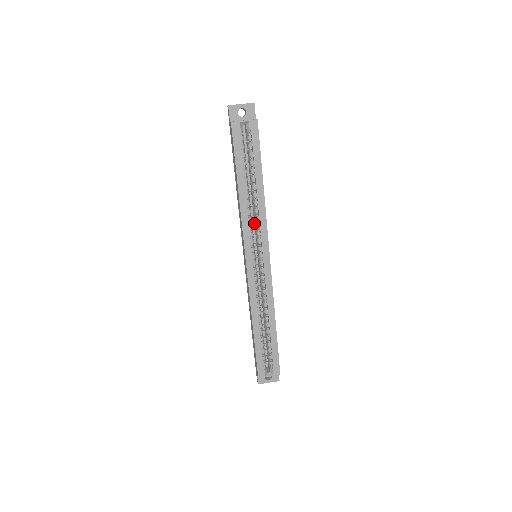
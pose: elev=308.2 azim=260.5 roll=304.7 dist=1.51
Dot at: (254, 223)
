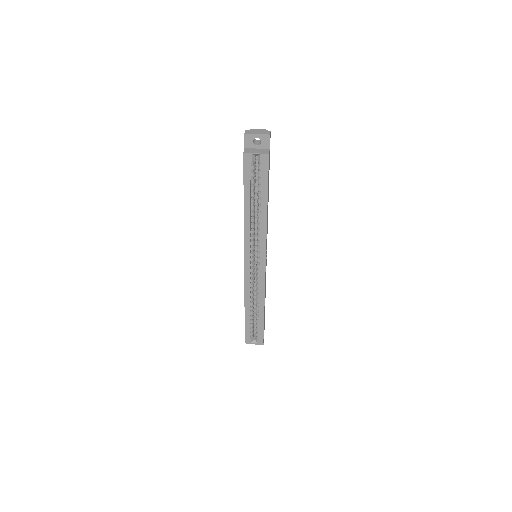
Dot at: occluded
